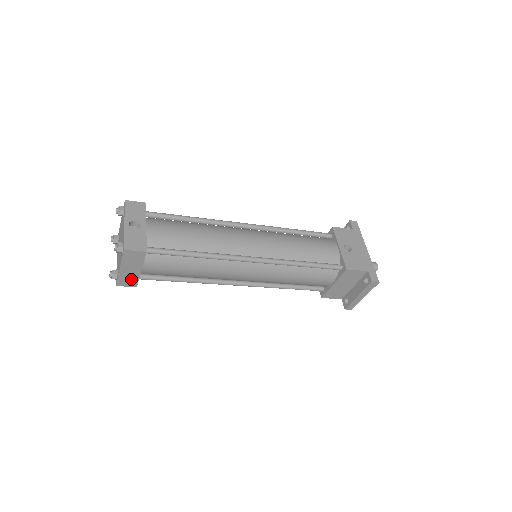
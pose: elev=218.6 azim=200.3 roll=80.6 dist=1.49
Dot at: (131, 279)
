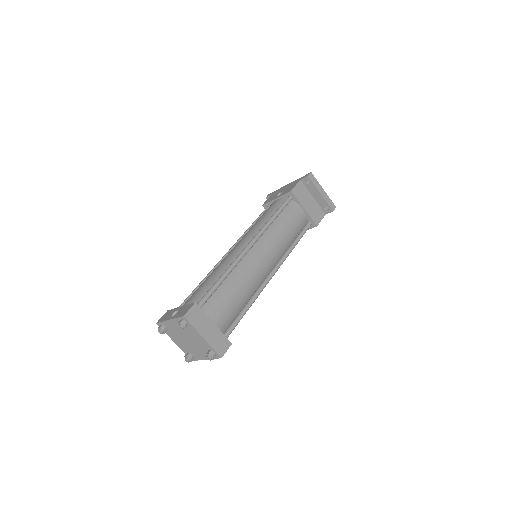
Dot at: (220, 340)
